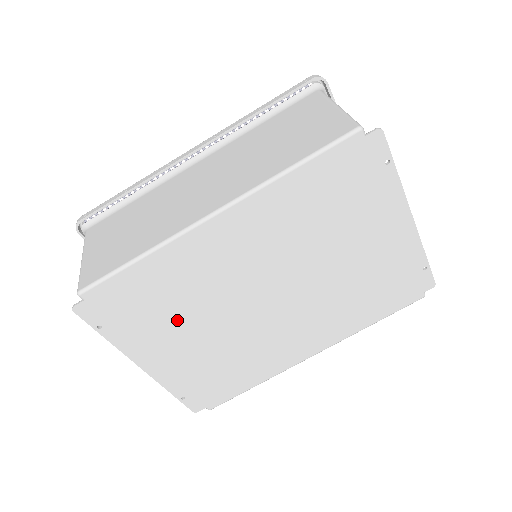
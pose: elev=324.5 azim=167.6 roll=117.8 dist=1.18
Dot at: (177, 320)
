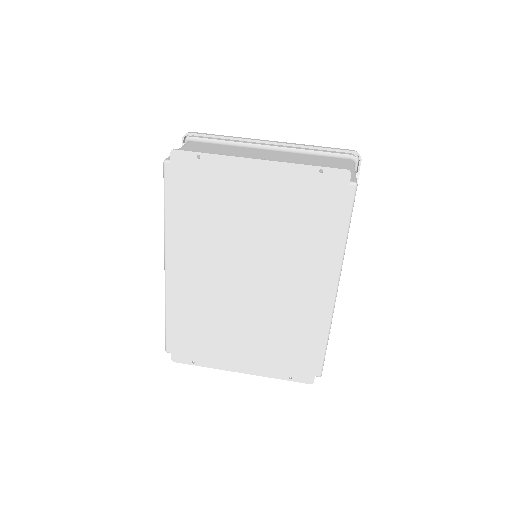
Dot at: (221, 332)
